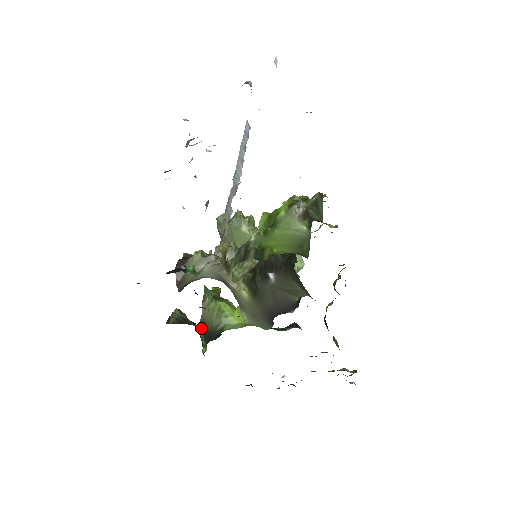
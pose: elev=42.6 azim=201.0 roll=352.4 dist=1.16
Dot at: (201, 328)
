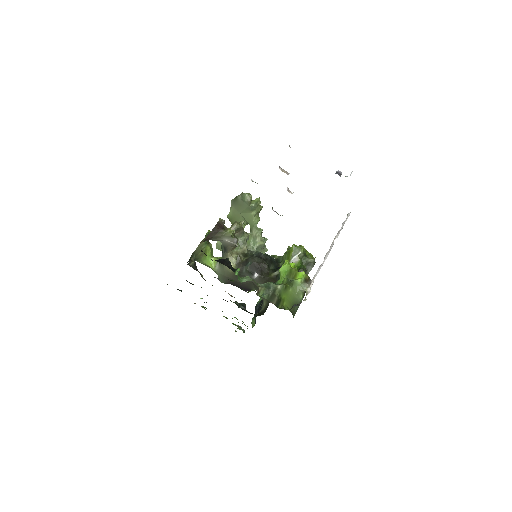
Dot at: (190, 258)
